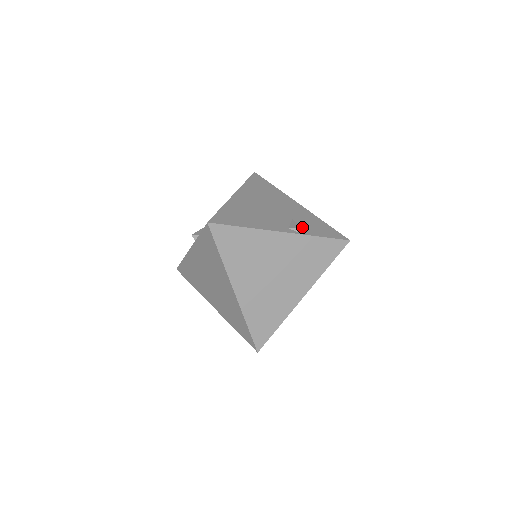
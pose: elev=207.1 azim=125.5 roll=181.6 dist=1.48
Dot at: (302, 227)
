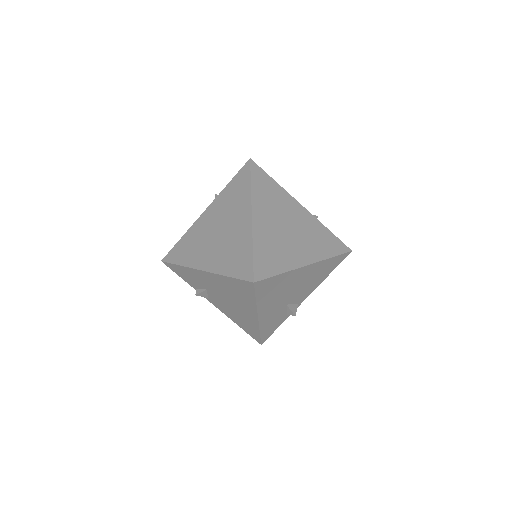
Dot at: occluded
